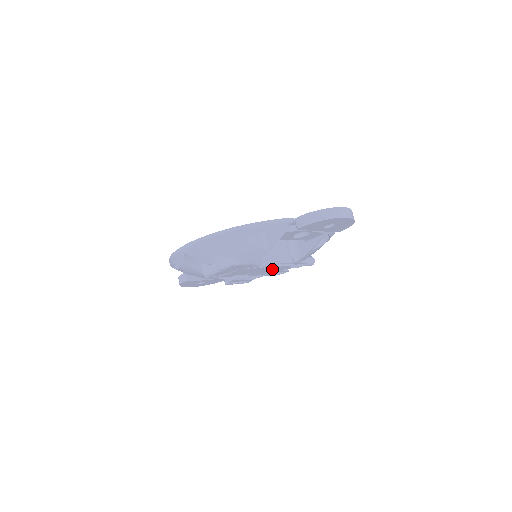
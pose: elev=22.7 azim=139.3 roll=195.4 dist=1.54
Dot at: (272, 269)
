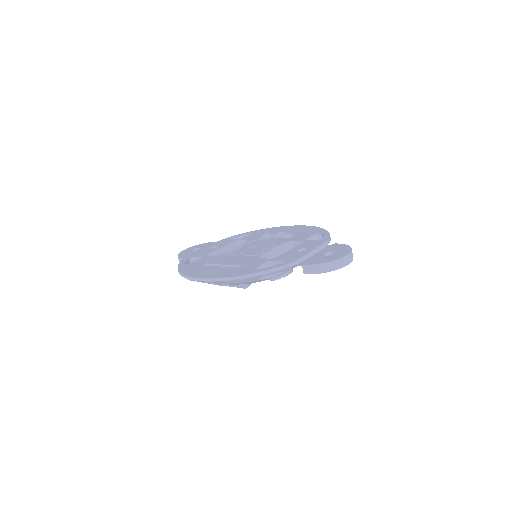
Dot at: occluded
